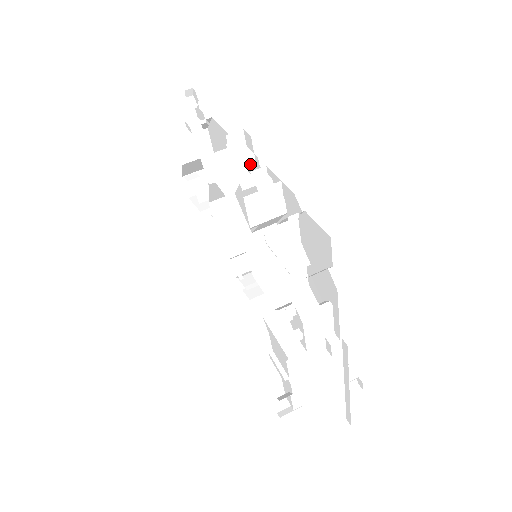
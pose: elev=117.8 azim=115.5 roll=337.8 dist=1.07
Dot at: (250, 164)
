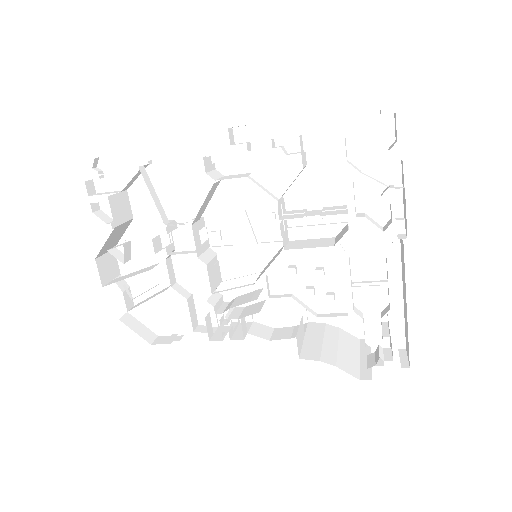
Dot at: (237, 162)
